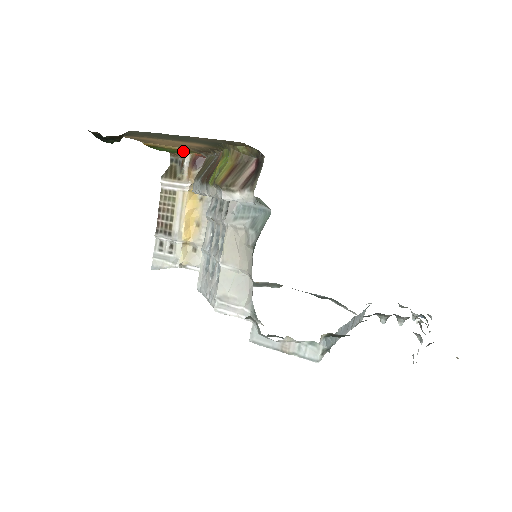
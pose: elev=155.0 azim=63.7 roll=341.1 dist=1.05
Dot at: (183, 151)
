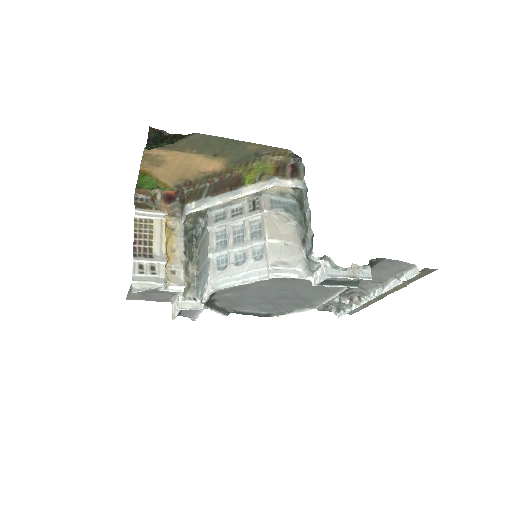
Dot at: (161, 186)
